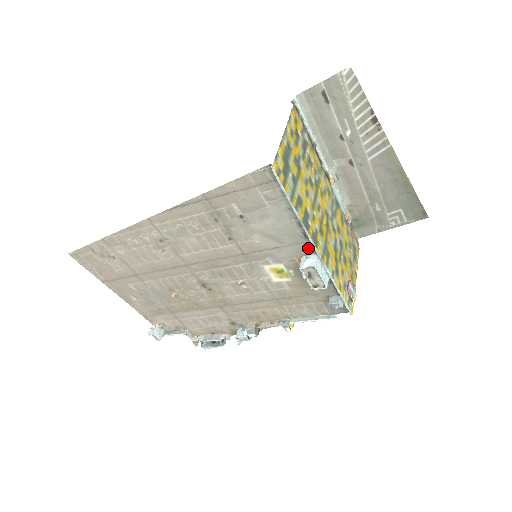
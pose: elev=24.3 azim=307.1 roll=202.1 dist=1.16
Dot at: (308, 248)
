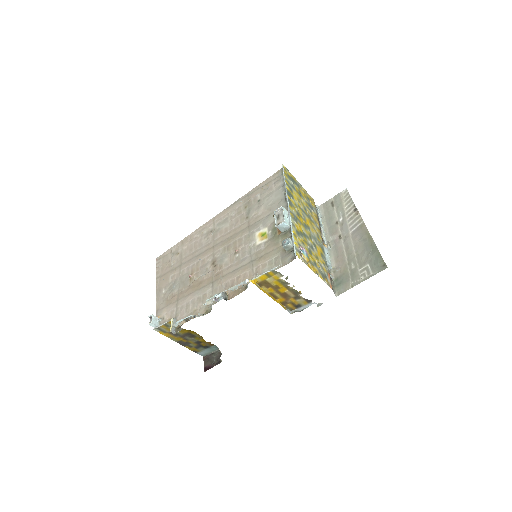
Dot at: occluded
